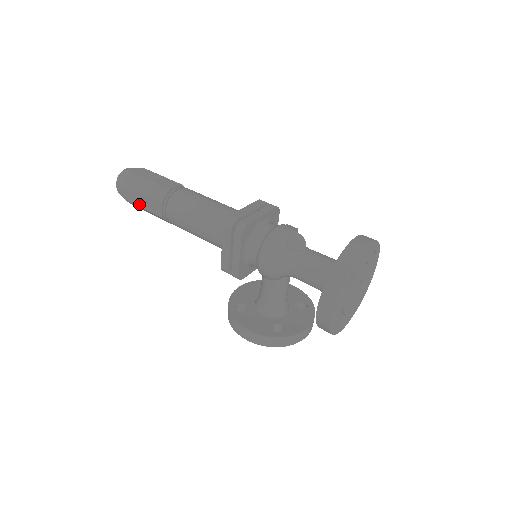
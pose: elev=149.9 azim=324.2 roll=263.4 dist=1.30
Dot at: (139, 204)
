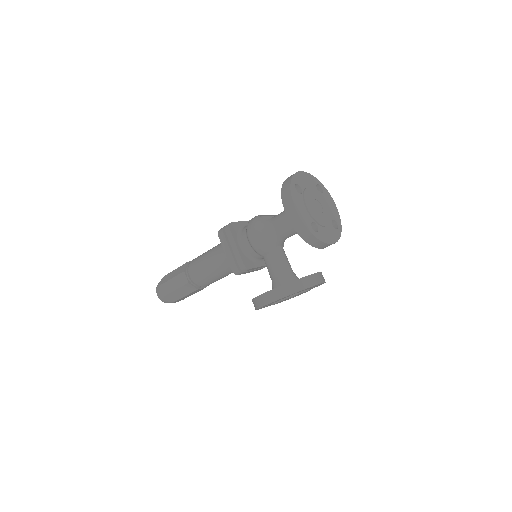
Dot at: (173, 289)
